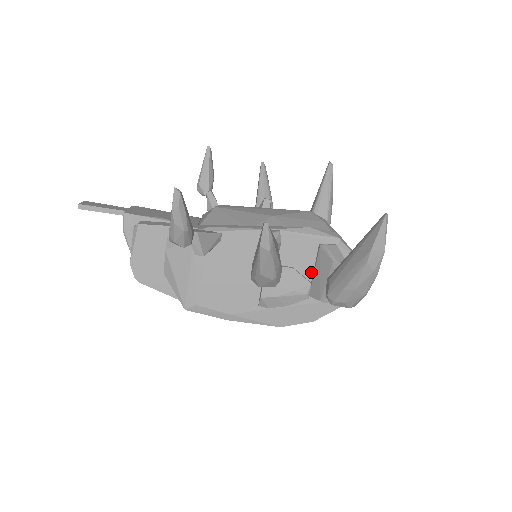
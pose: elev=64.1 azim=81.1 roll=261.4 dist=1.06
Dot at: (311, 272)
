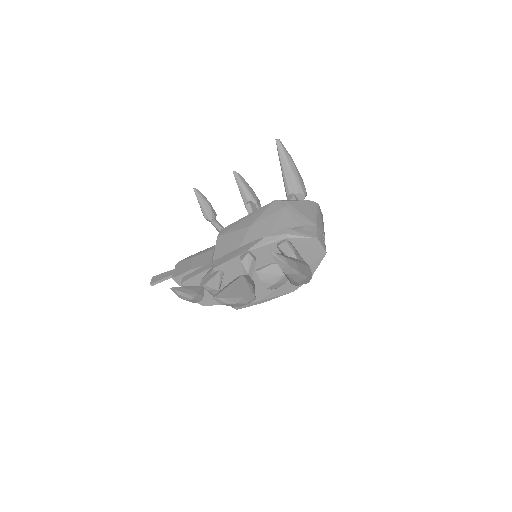
Dot at: occluded
